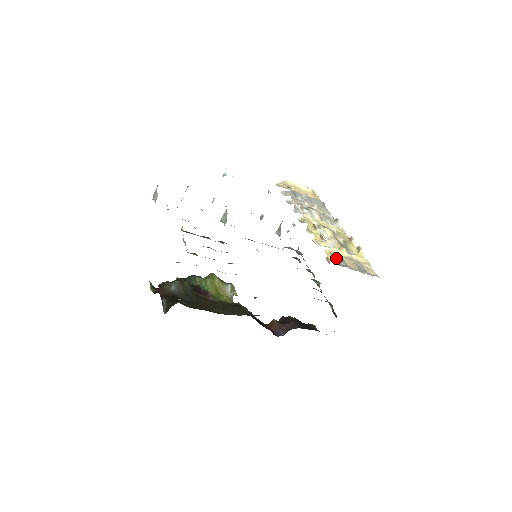
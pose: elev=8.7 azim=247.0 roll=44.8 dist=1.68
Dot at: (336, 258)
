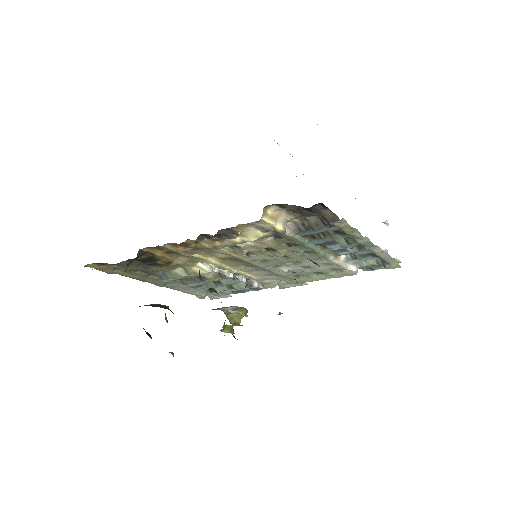
Dot at: occluded
